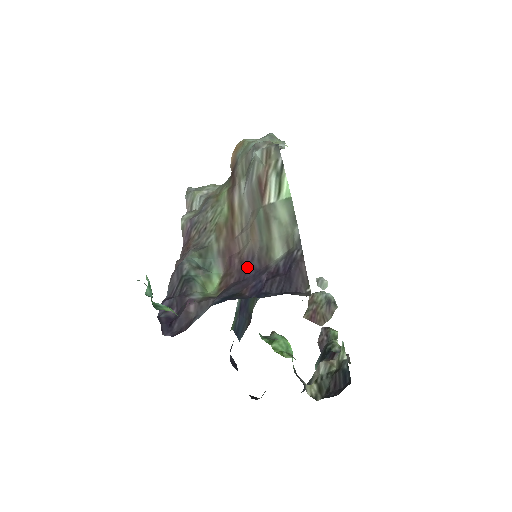
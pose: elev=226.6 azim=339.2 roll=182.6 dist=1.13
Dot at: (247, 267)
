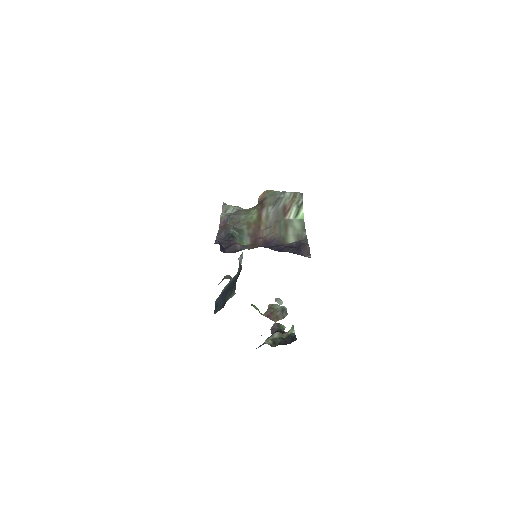
Dot at: (270, 242)
